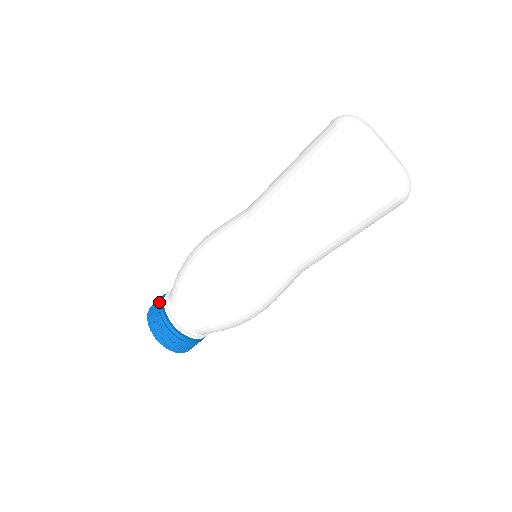
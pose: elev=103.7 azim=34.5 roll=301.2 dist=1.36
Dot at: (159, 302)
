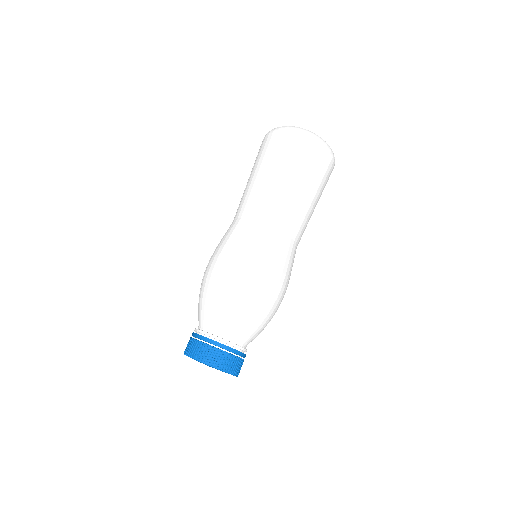
Dot at: (191, 337)
